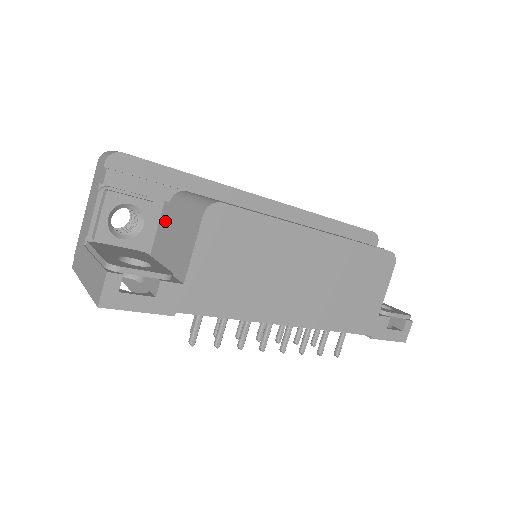
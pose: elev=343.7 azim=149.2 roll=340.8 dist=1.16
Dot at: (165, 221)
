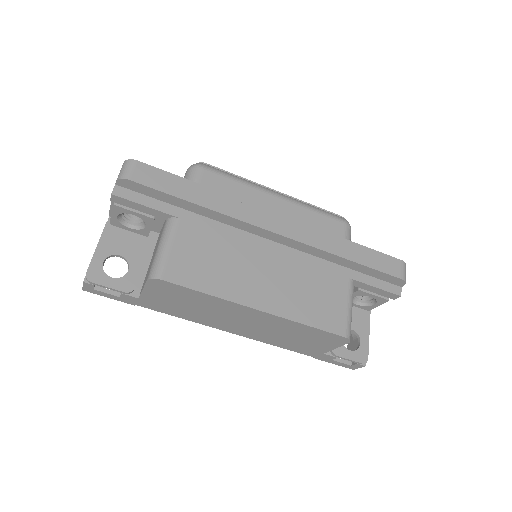
Dot at: (162, 229)
